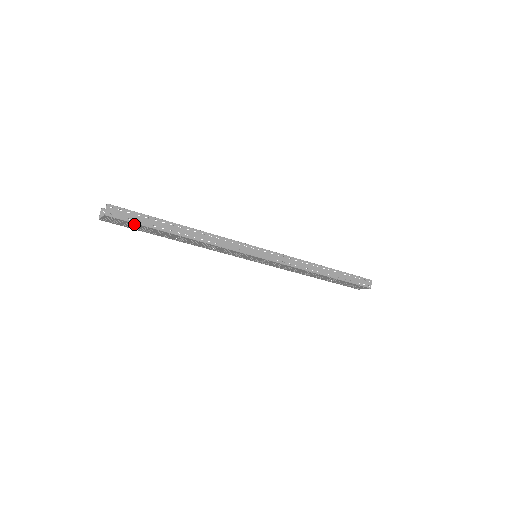
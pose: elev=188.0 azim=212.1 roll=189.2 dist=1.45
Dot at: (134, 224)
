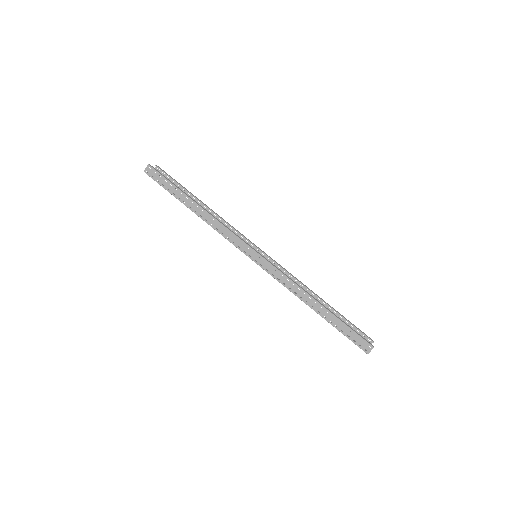
Dot at: (163, 186)
